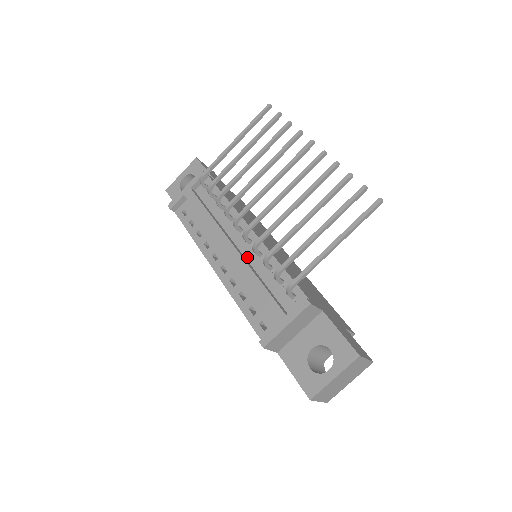
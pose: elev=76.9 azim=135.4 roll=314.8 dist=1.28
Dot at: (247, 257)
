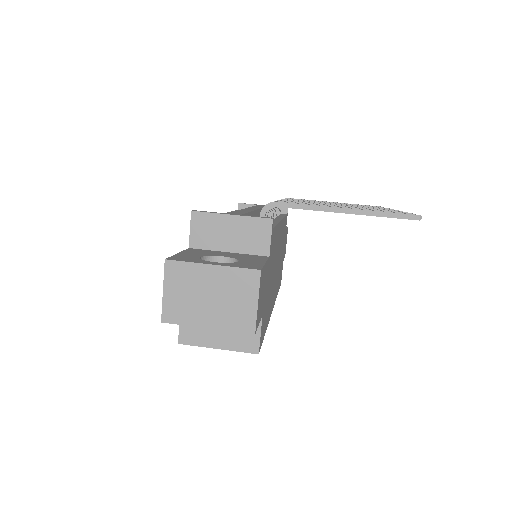
Dot at: occluded
